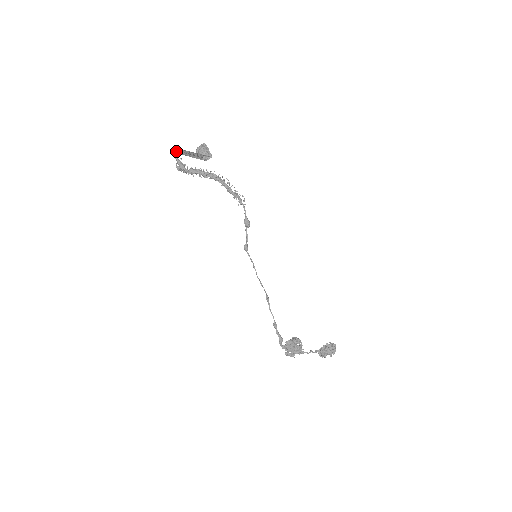
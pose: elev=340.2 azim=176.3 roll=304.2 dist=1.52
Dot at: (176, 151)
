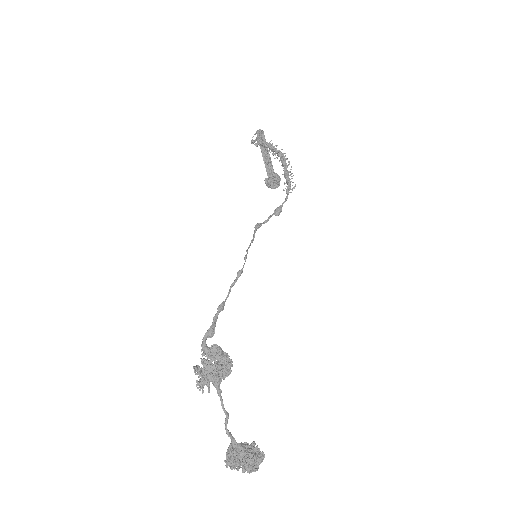
Dot at: occluded
